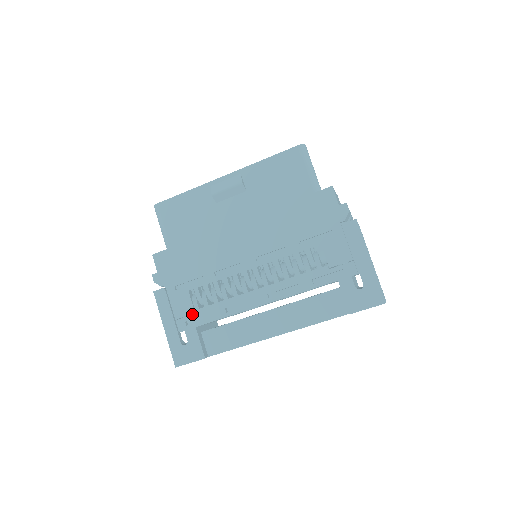
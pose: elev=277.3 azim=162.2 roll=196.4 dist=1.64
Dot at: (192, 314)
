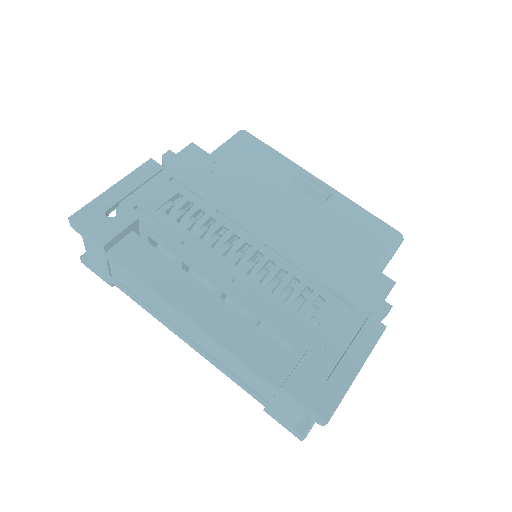
Dot at: occluded
